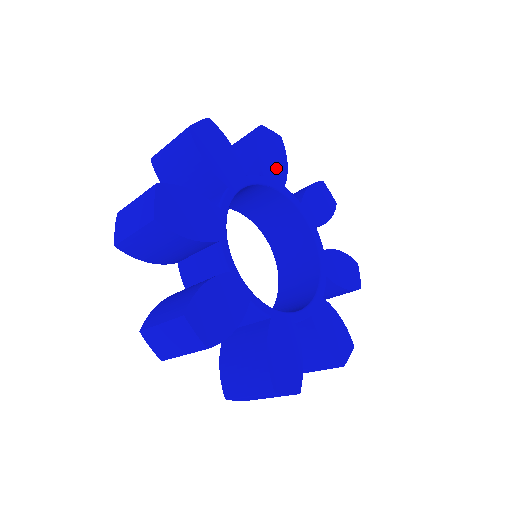
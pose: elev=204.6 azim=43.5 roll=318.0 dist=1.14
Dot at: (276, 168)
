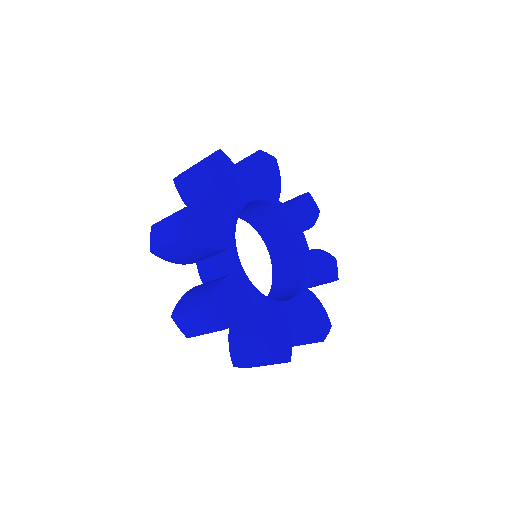
Dot at: (272, 185)
